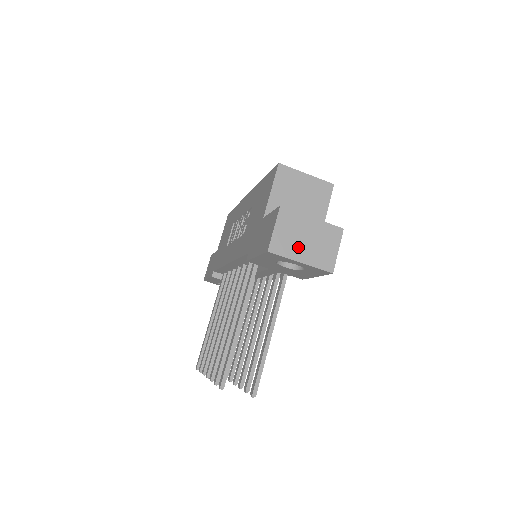
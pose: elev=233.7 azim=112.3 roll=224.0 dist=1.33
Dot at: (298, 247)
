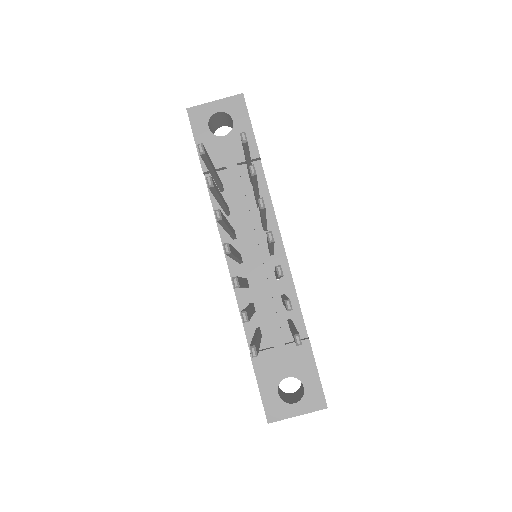
Dot at: occluded
